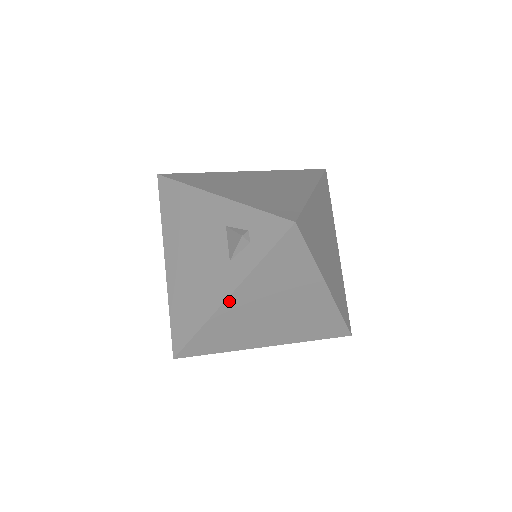
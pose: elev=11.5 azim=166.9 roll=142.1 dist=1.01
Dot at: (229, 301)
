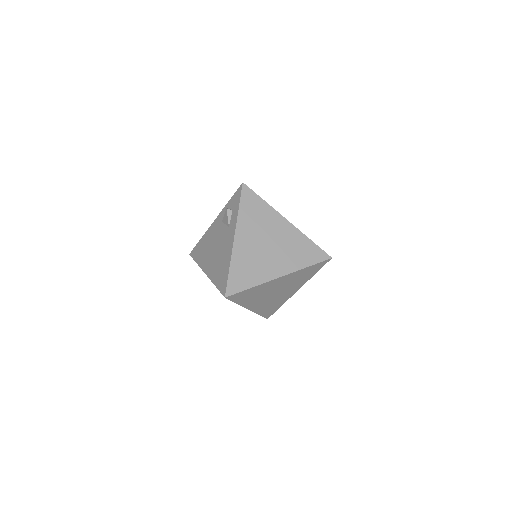
Dot at: (236, 240)
